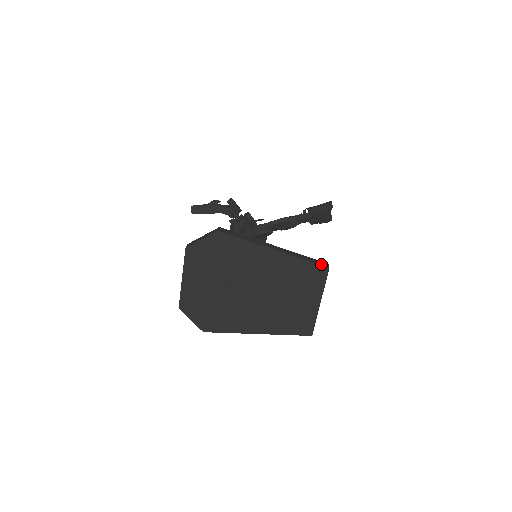
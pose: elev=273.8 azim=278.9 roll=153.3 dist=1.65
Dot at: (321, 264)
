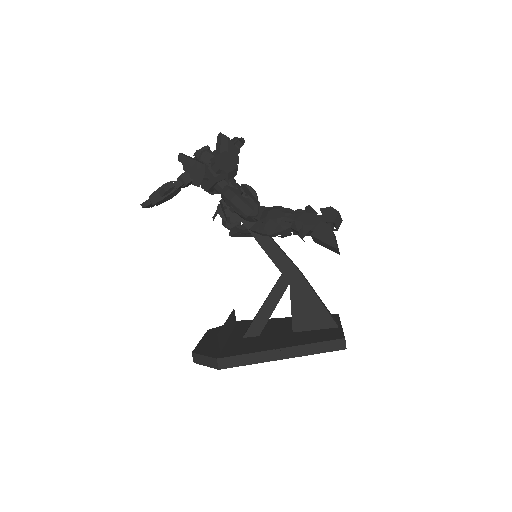
Dot at: (337, 349)
